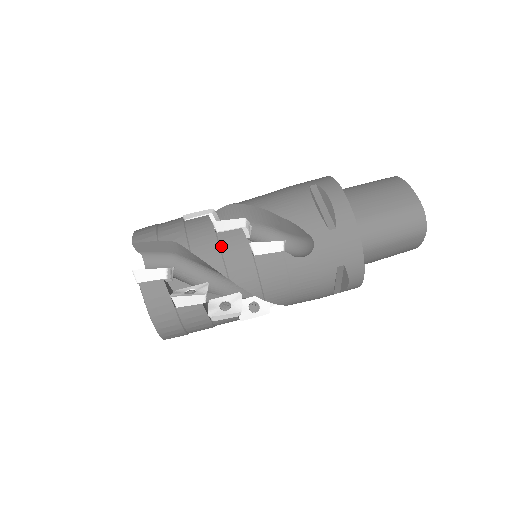
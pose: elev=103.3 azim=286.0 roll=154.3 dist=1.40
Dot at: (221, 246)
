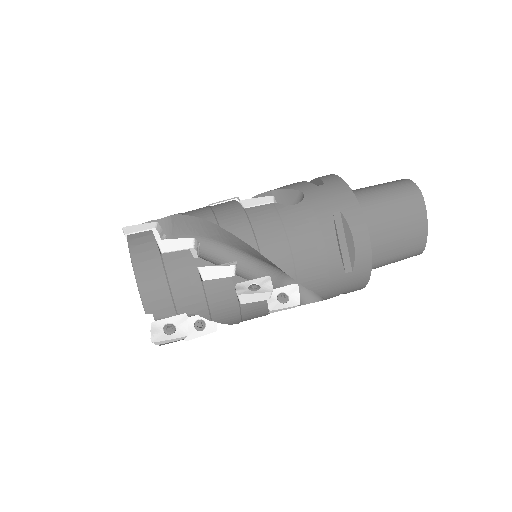
Dot at: (213, 208)
